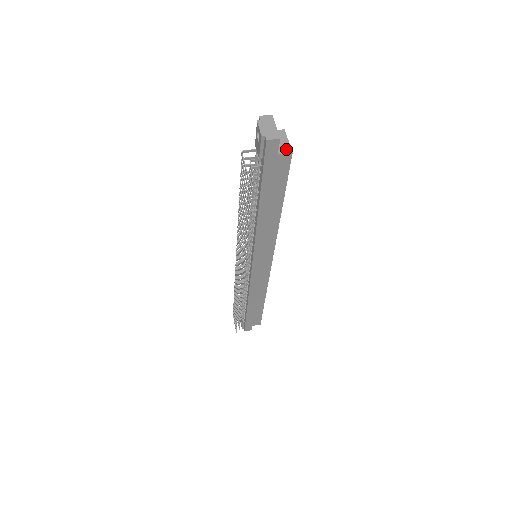
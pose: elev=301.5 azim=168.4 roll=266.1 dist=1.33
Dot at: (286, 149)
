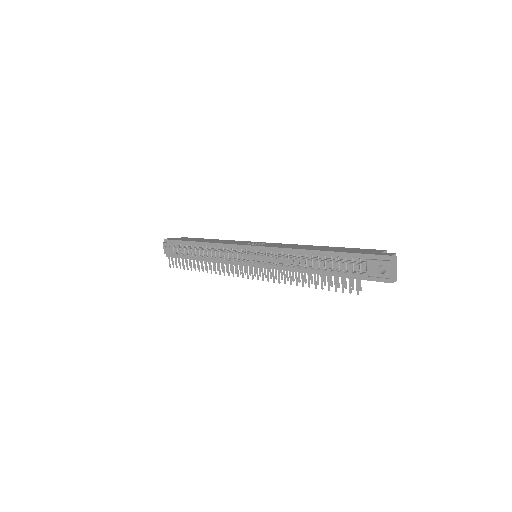
Dot at: occluded
